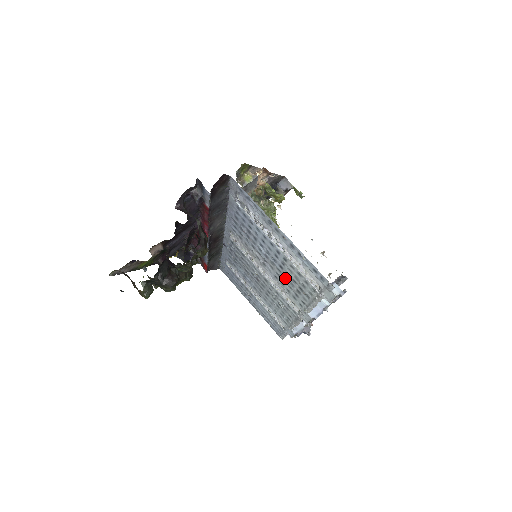
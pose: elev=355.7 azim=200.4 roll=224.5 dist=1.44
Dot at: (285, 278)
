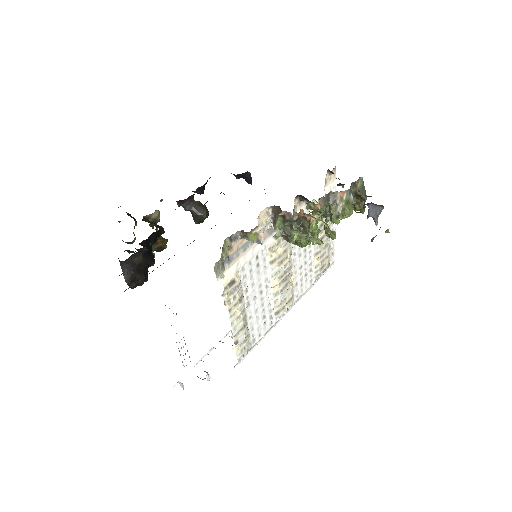
Dot at: occluded
